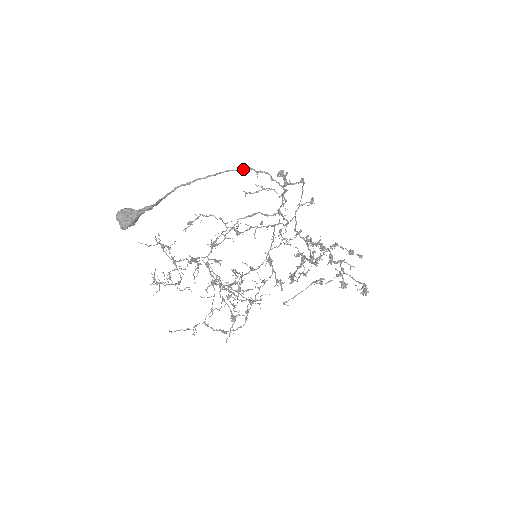
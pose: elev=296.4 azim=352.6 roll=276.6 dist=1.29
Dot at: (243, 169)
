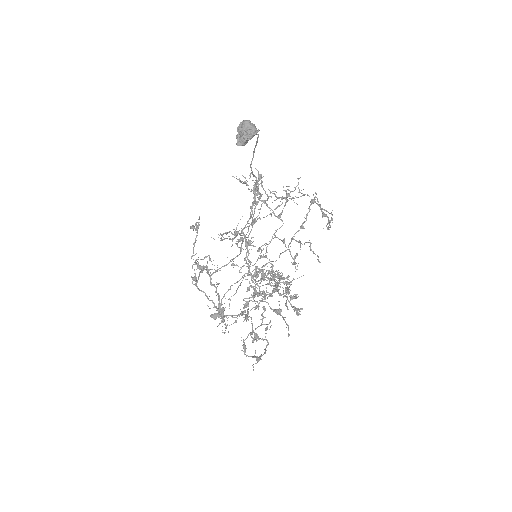
Dot at: occluded
